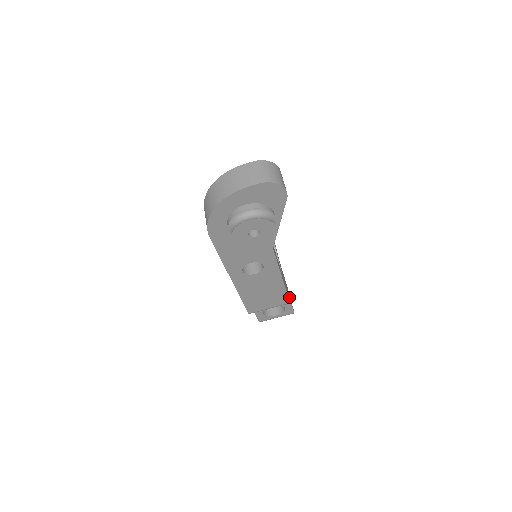
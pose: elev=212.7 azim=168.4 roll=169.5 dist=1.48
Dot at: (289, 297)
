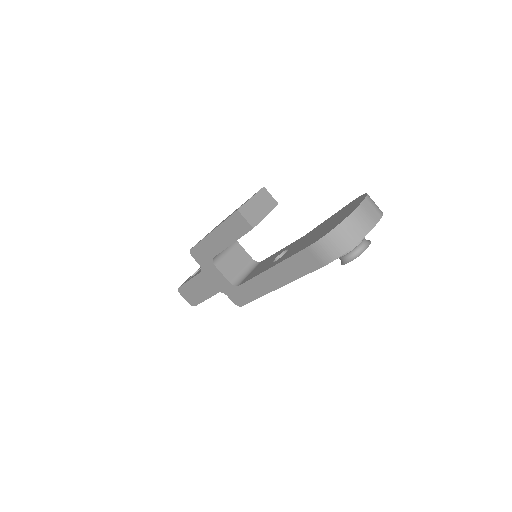
Dot at: occluded
